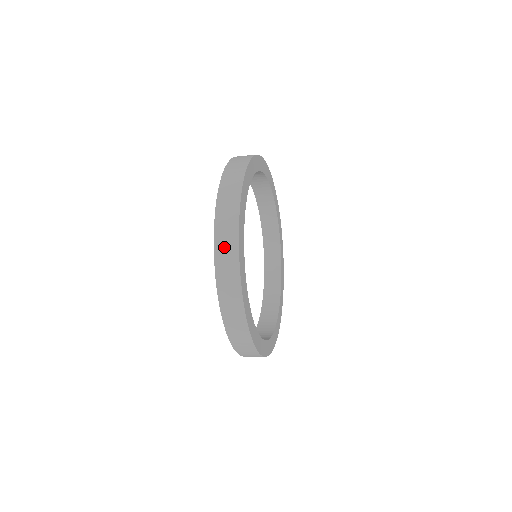
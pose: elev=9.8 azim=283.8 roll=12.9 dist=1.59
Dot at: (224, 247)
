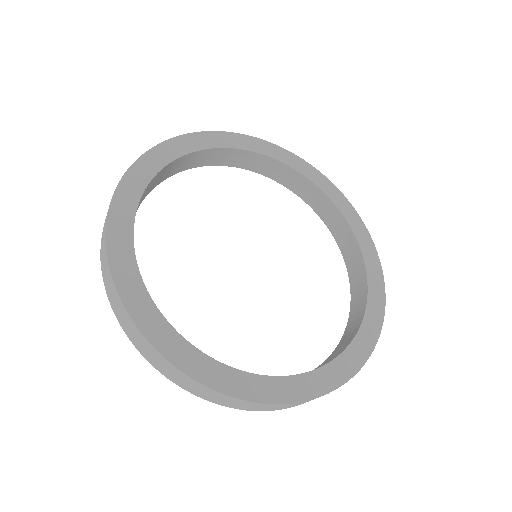
Dot at: occluded
